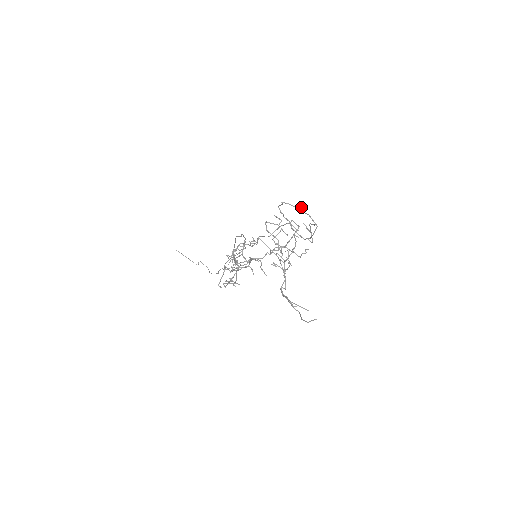
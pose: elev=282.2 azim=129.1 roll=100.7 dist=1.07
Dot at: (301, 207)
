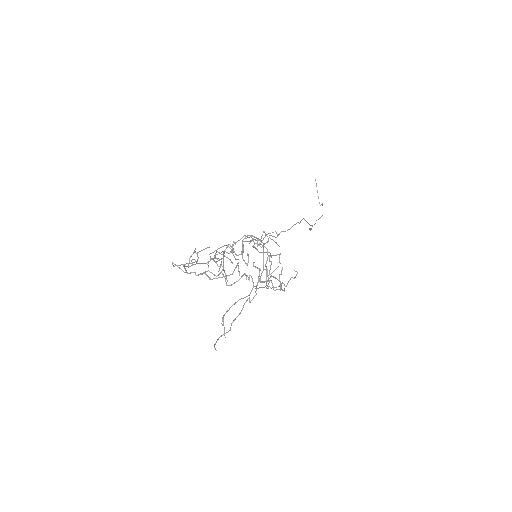
Dot at: (248, 259)
